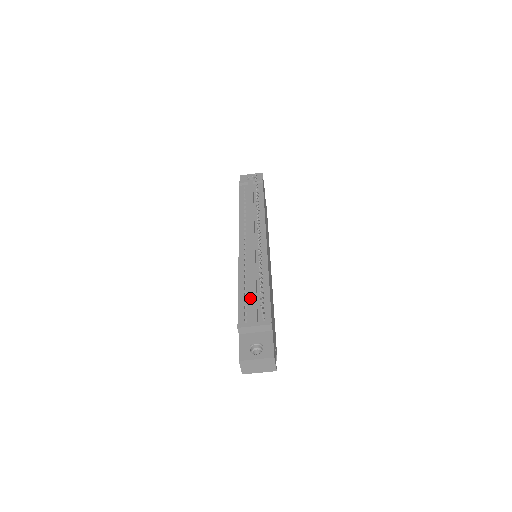
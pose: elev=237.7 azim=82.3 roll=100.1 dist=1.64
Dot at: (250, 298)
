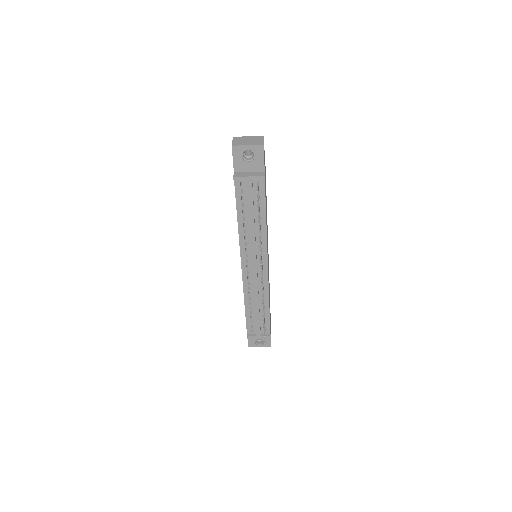
Dot at: (255, 316)
